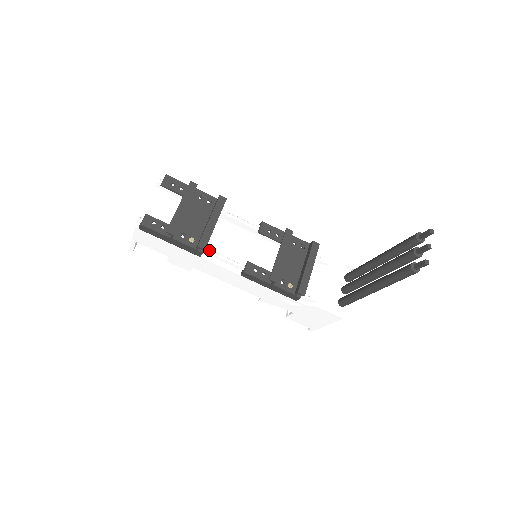
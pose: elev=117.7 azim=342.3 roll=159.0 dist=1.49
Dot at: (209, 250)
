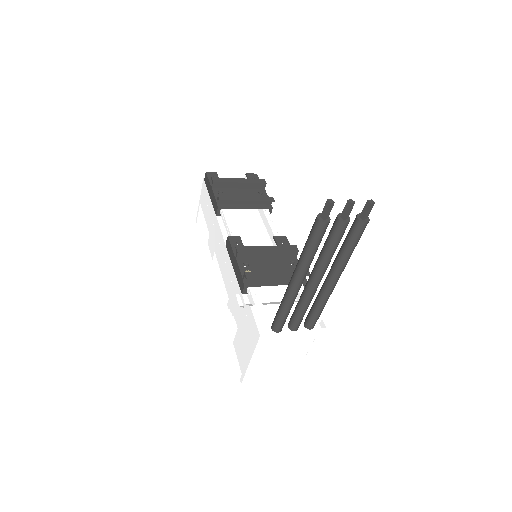
Dot at: (225, 212)
